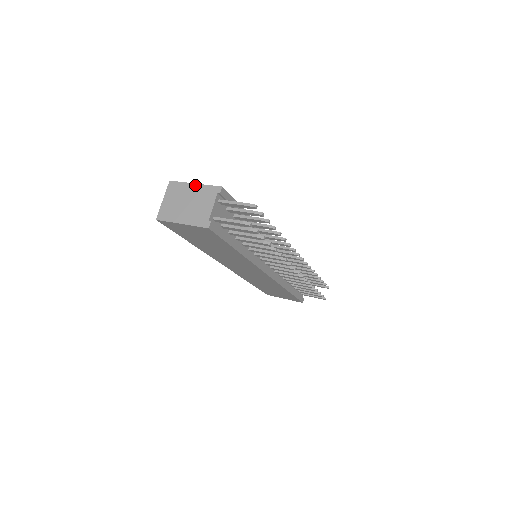
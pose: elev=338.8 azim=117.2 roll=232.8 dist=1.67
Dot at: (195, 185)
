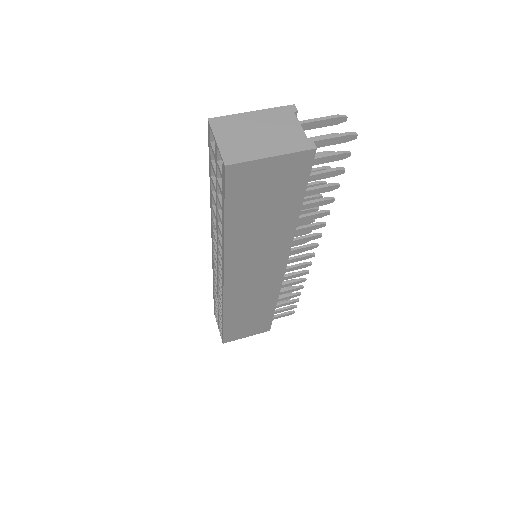
Dot at: (254, 112)
